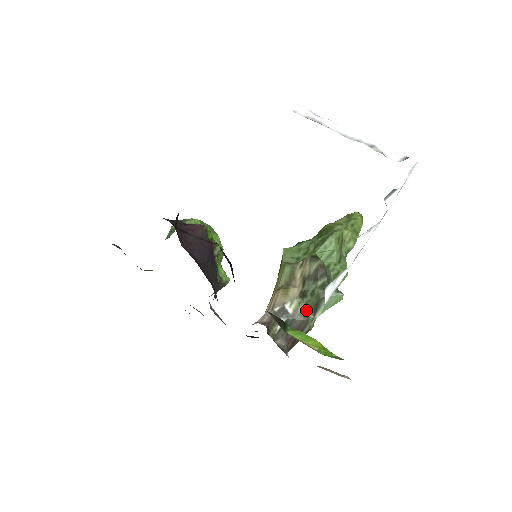
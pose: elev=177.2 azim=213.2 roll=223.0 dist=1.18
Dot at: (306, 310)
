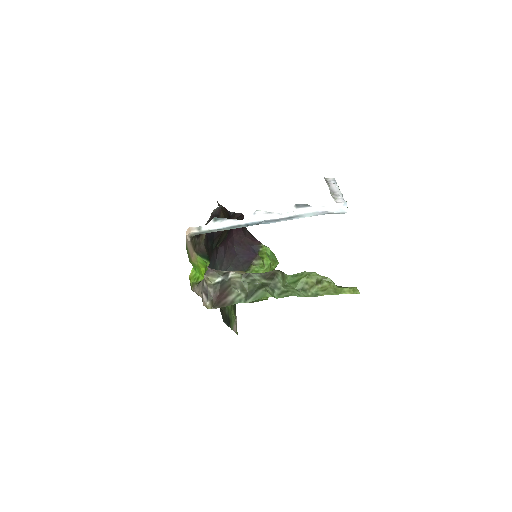
Dot at: (239, 284)
